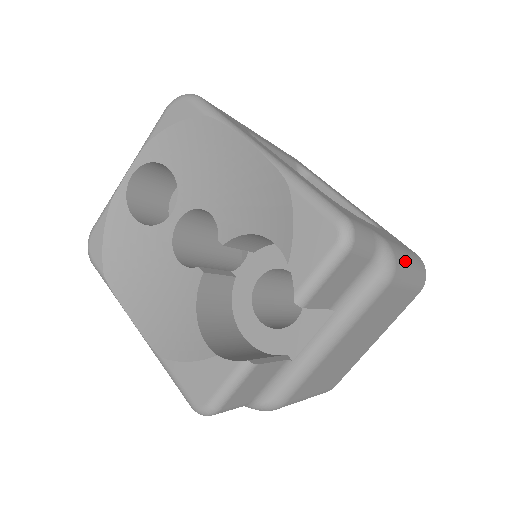
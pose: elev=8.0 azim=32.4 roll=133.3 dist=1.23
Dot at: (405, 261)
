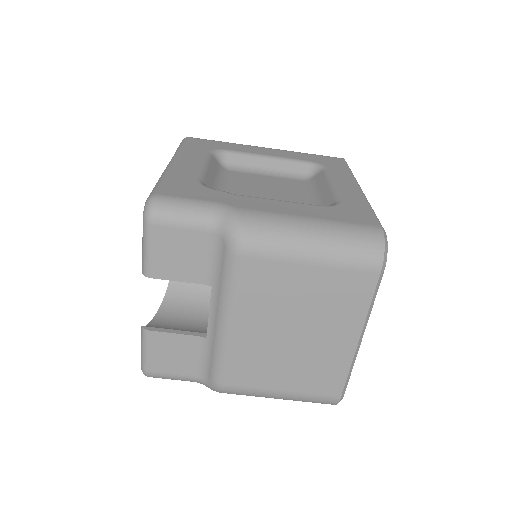
Dot at: (283, 230)
